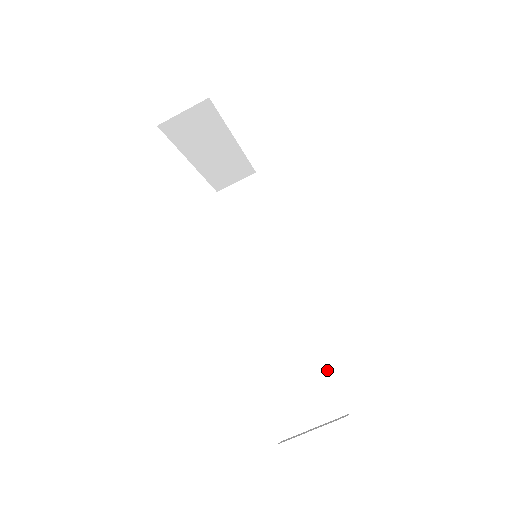
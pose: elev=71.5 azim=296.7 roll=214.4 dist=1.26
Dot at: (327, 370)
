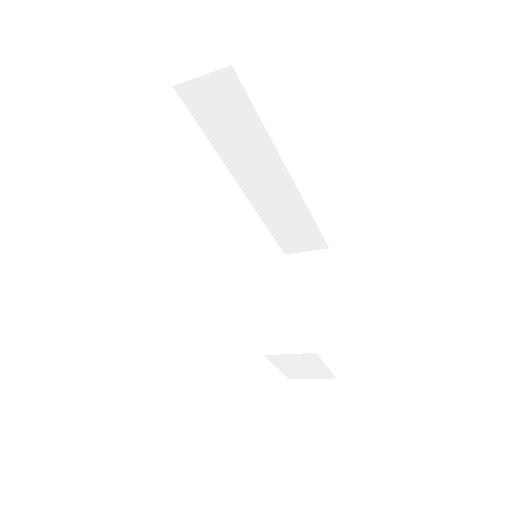
Dot at: (324, 366)
